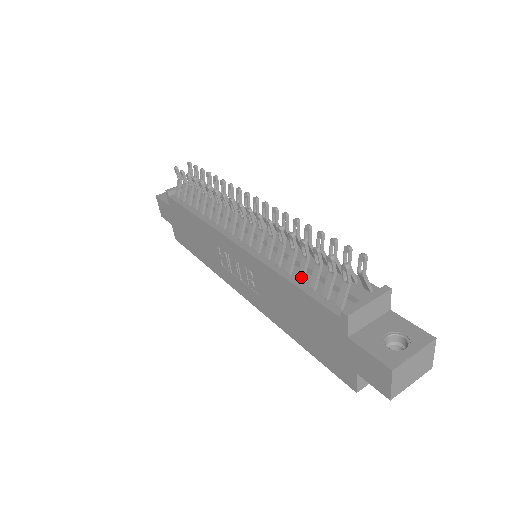
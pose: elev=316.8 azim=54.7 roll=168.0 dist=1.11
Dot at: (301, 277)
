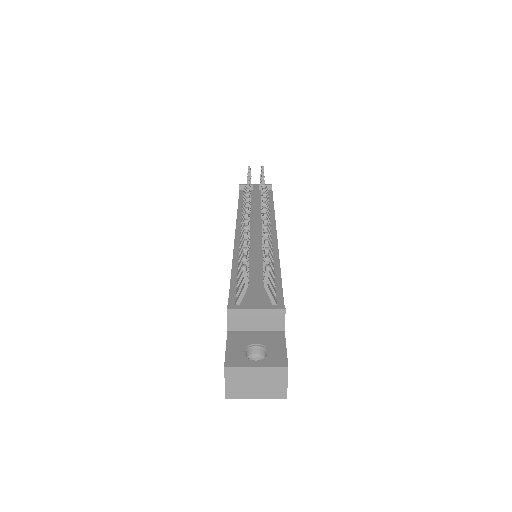
Dot at: (238, 273)
